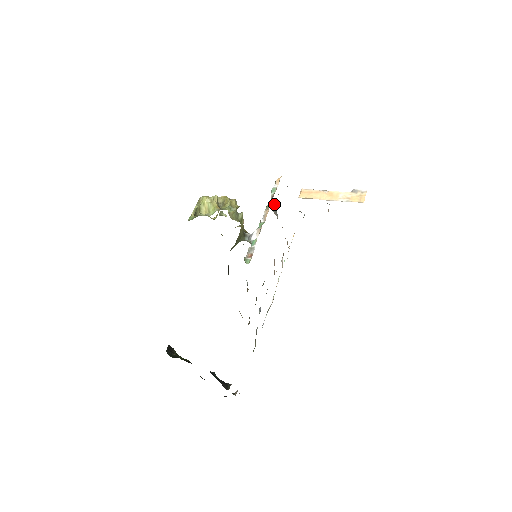
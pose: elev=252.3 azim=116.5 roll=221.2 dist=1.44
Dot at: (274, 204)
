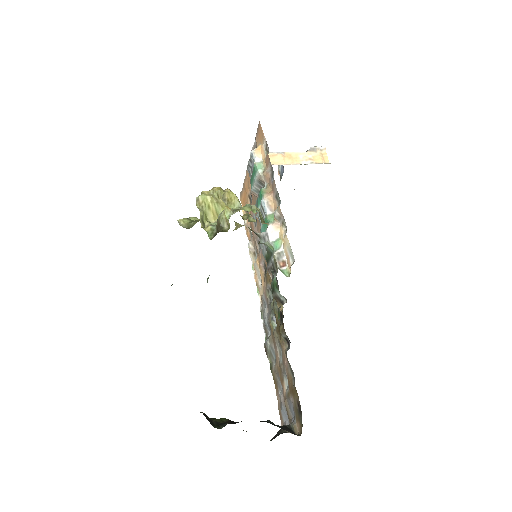
Dot at: (264, 185)
